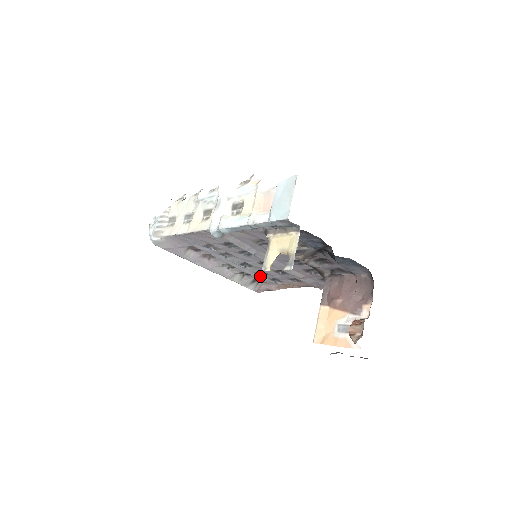
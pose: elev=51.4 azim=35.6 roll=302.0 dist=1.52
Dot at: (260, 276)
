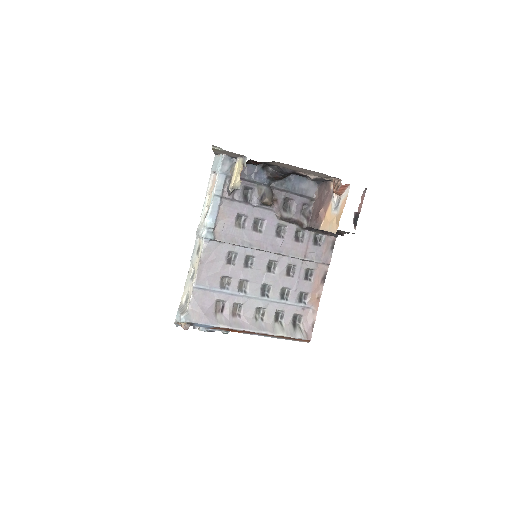
Dot at: (288, 304)
